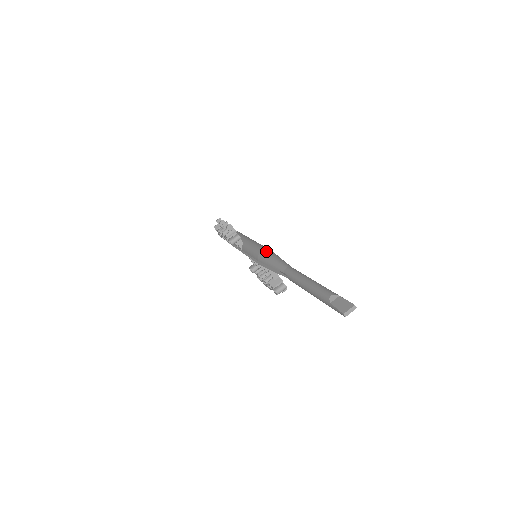
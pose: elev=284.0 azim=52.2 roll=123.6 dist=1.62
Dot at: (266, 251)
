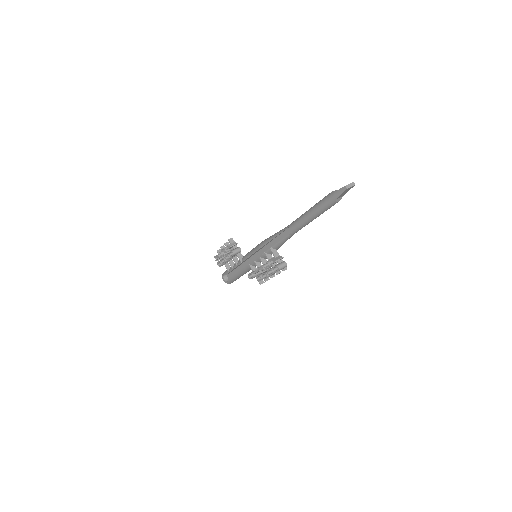
Dot at: occluded
